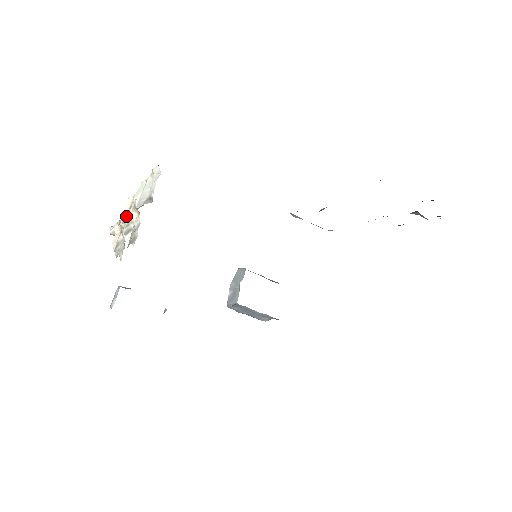
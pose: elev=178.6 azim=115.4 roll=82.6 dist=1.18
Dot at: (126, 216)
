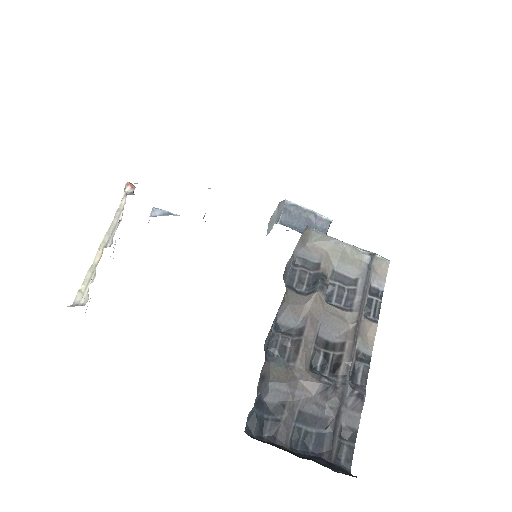
Dot at: (91, 268)
